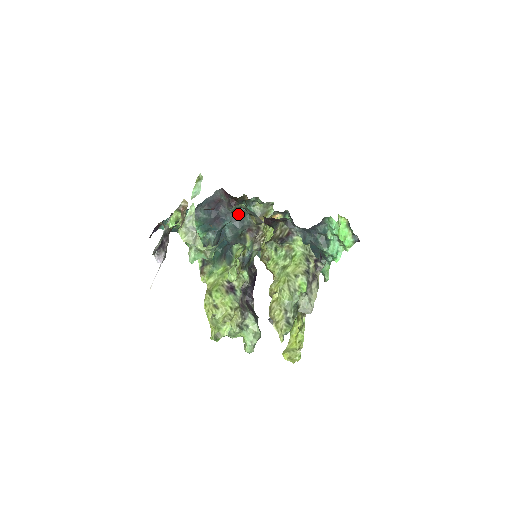
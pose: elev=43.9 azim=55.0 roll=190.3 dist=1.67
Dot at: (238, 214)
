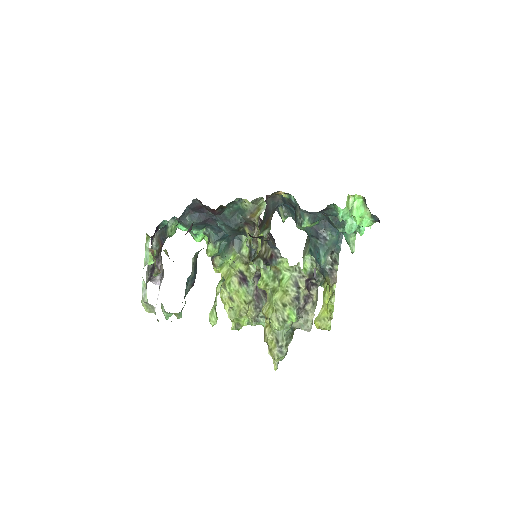
Dot at: (226, 215)
